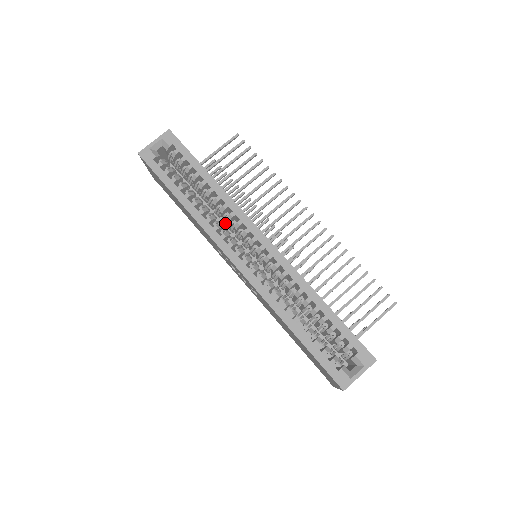
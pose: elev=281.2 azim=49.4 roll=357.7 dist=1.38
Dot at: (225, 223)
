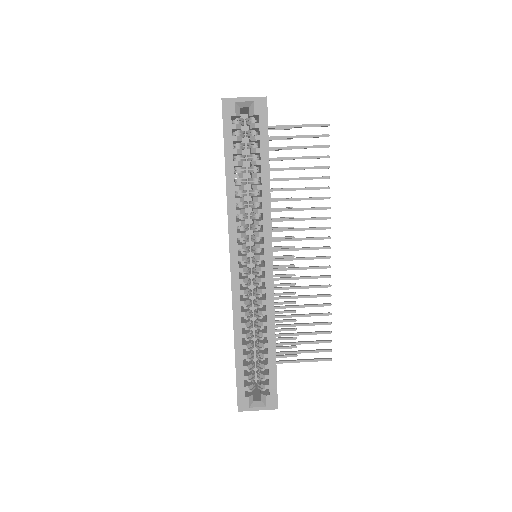
Dot at: (251, 218)
